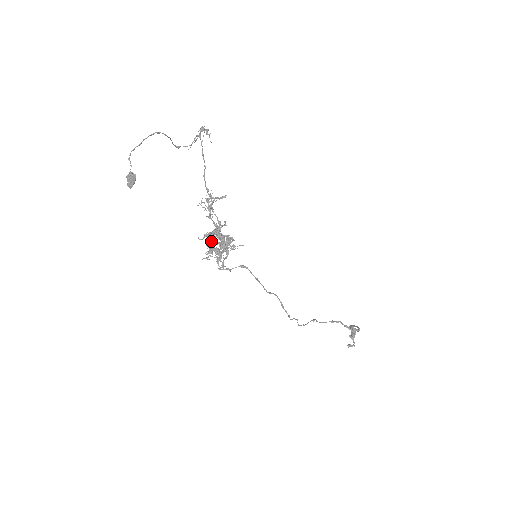
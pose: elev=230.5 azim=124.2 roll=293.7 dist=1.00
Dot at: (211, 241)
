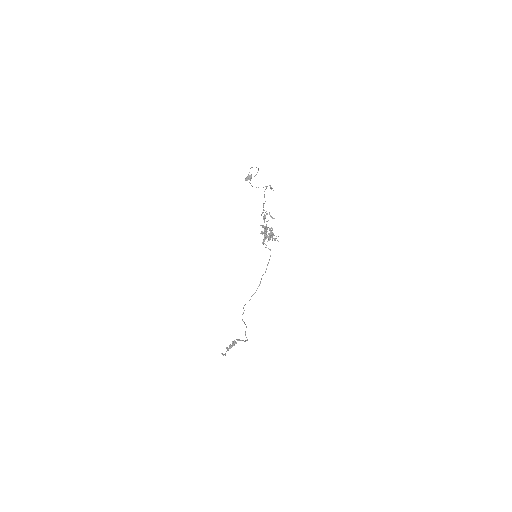
Dot at: occluded
